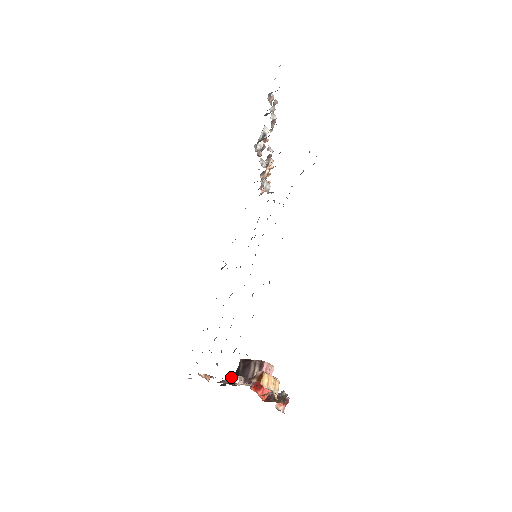
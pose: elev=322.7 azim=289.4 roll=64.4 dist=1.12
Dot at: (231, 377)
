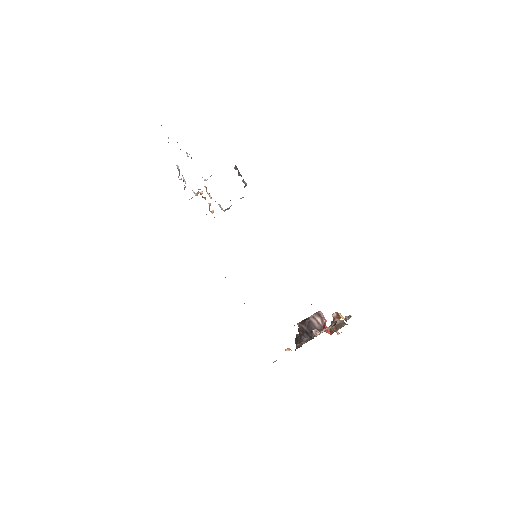
Dot at: (315, 332)
